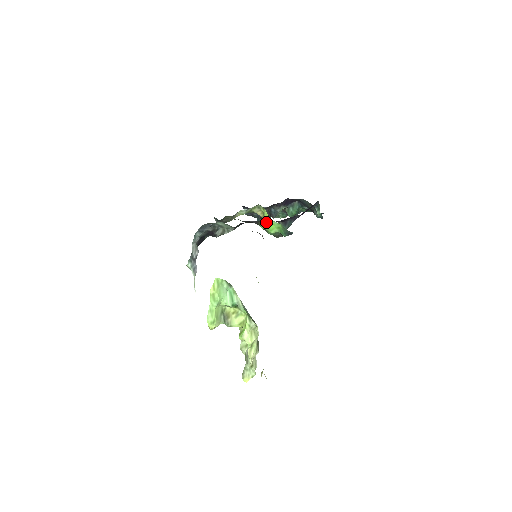
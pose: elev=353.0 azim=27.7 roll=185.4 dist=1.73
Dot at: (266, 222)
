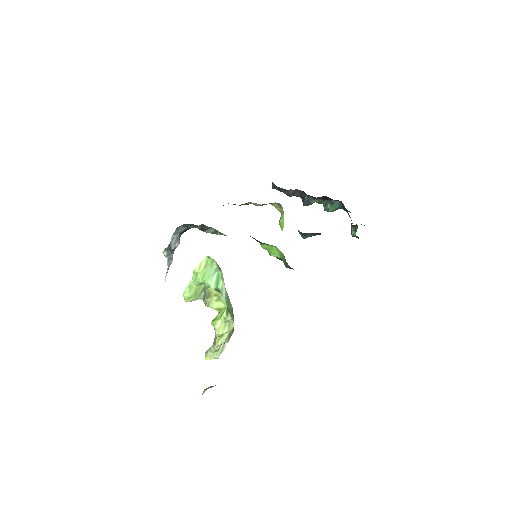
Dot at: (268, 244)
